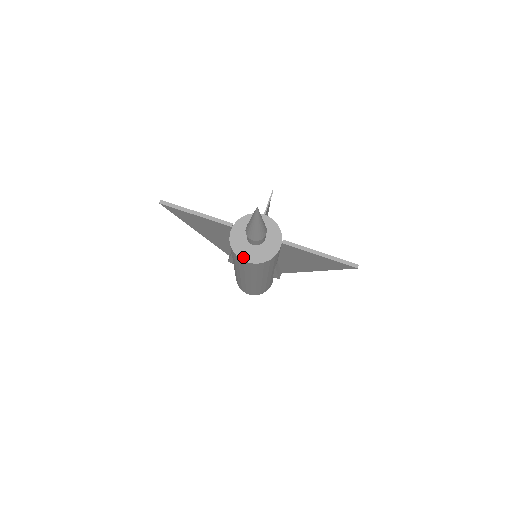
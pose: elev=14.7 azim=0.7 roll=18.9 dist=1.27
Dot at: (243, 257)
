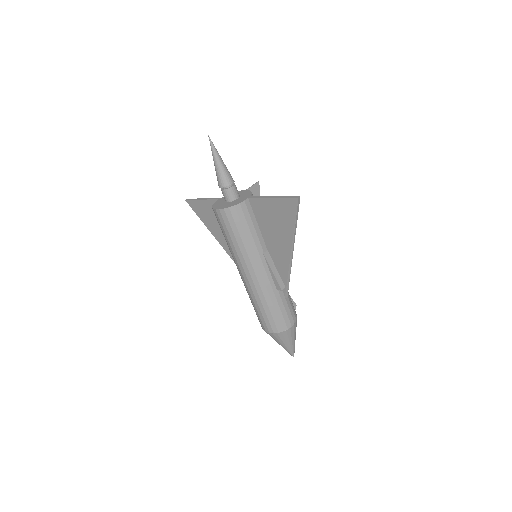
Dot at: (216, 208)
